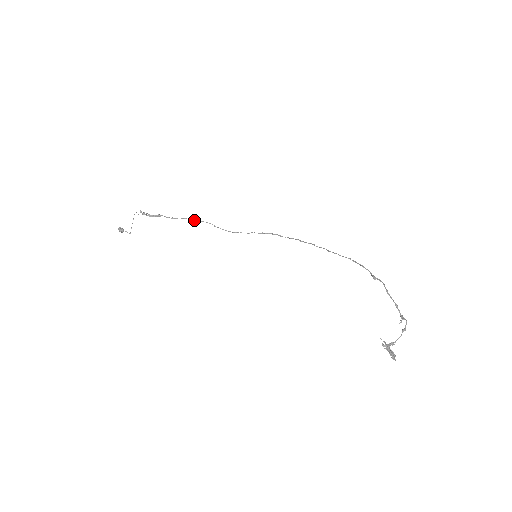
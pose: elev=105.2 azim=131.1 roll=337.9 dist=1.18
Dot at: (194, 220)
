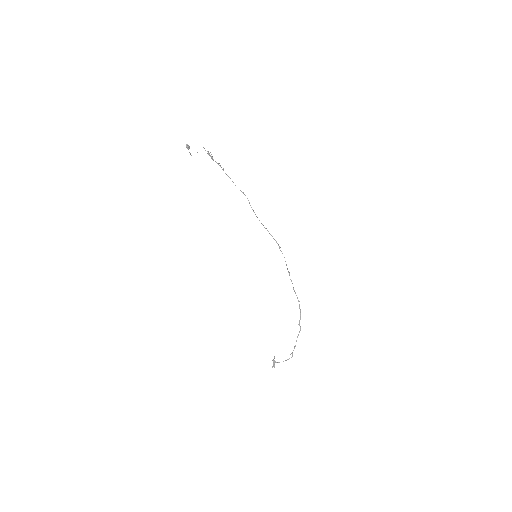
Dot at: occluded
